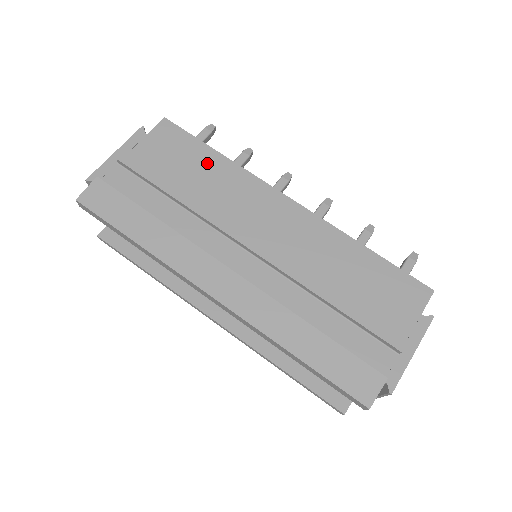
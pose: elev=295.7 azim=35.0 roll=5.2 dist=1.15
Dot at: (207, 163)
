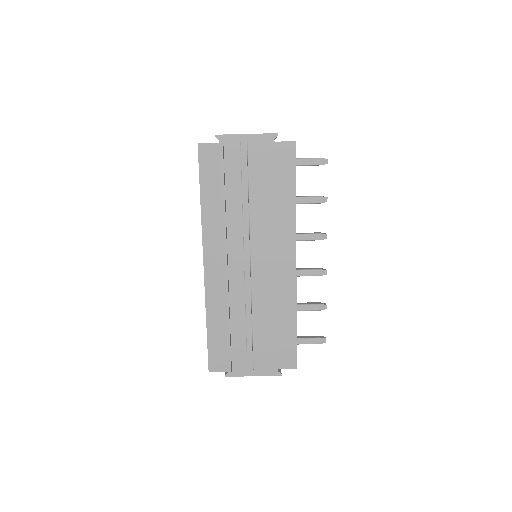
Dot at: (283, 195)
